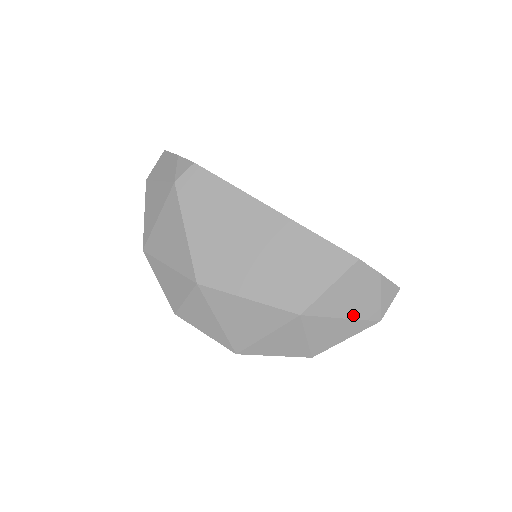
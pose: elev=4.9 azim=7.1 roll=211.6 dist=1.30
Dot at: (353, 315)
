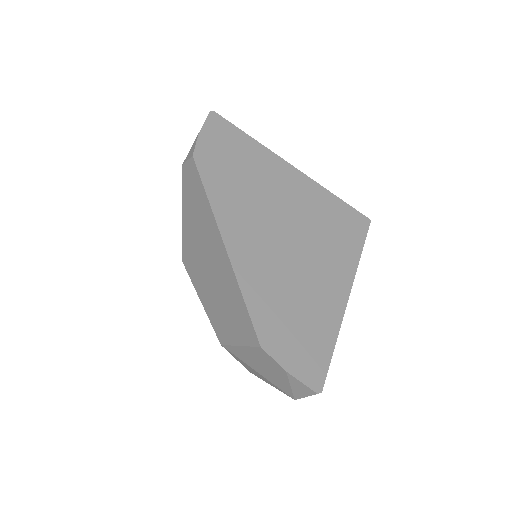
Dot at: (267, 377)
